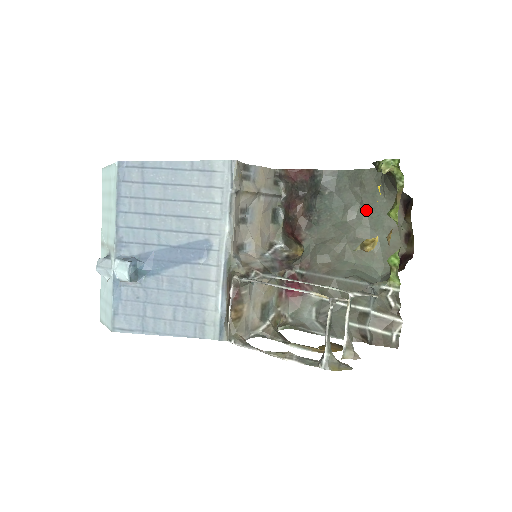
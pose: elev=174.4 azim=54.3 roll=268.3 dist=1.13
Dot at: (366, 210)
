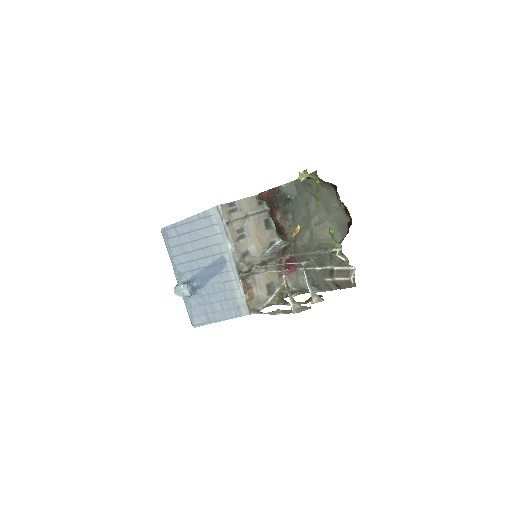
Dot at: (319, 200)
